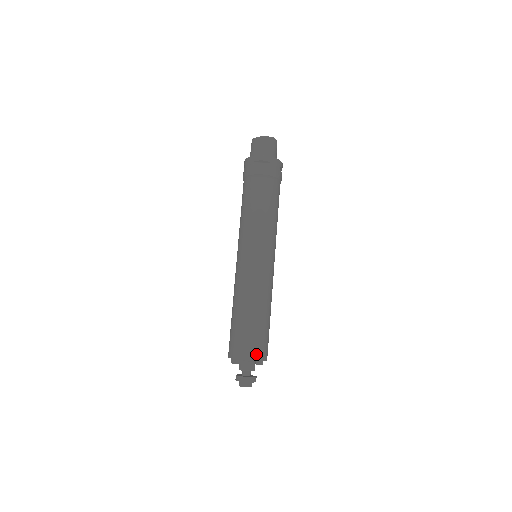
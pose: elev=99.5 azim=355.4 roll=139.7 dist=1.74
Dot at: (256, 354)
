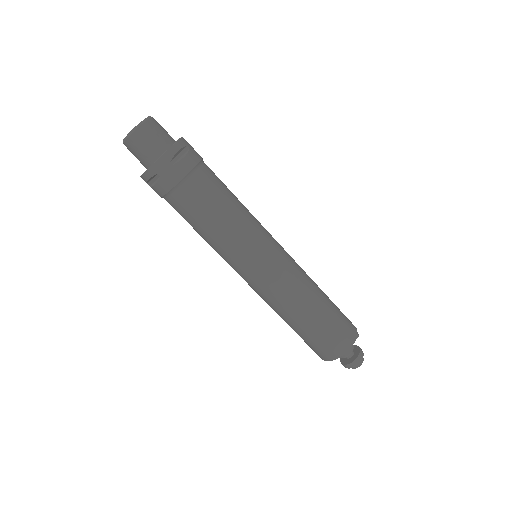
Dot at: (333, 354)
